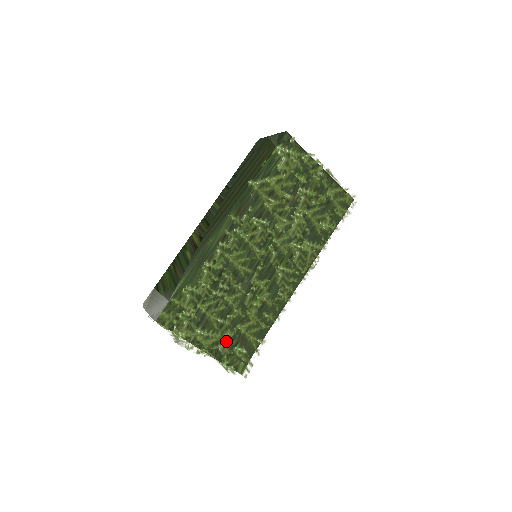
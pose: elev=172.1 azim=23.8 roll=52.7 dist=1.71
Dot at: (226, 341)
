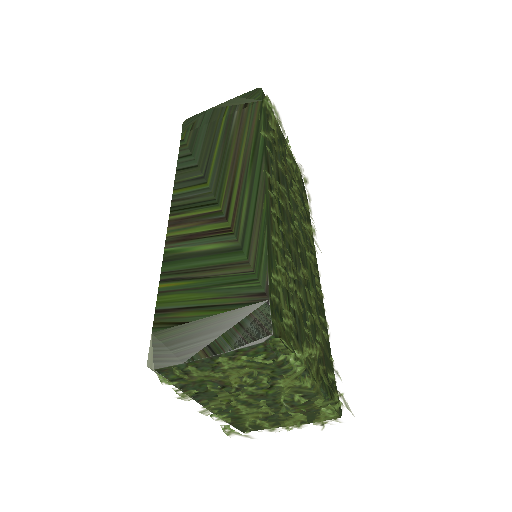
Dot at: (320, 364)
